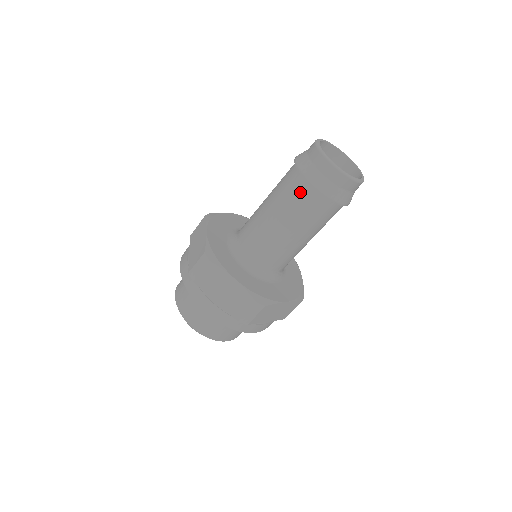
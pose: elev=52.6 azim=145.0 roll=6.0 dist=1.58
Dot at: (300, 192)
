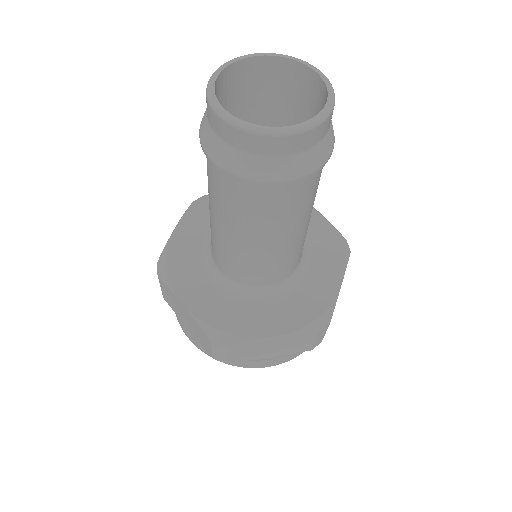
Dot at: (260, 198)
